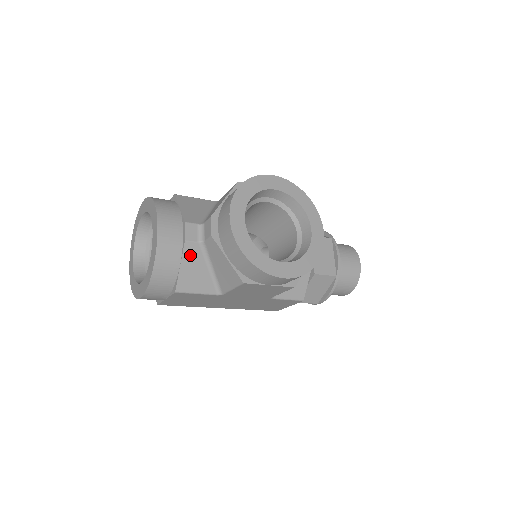
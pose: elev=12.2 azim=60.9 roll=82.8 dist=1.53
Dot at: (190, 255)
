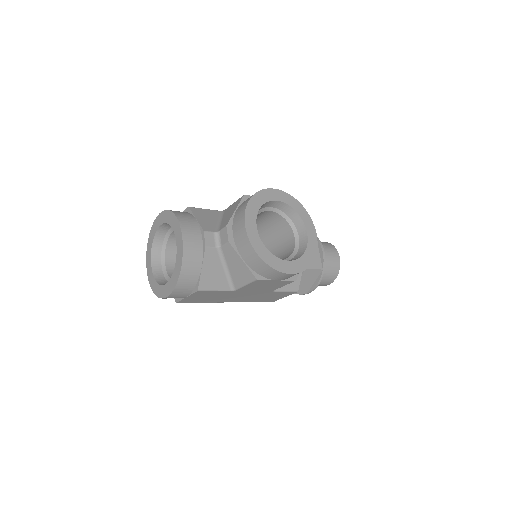
Dot at: (209, 259)
